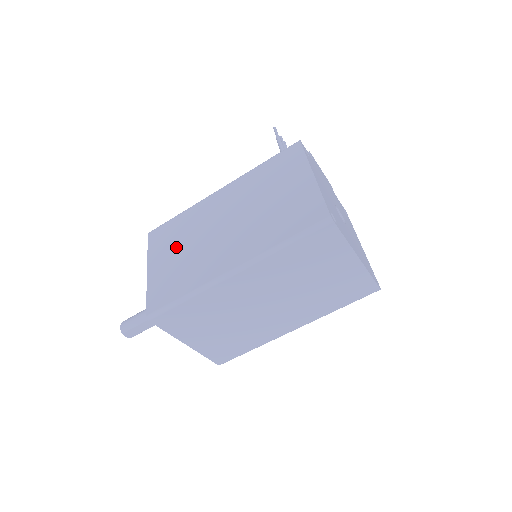
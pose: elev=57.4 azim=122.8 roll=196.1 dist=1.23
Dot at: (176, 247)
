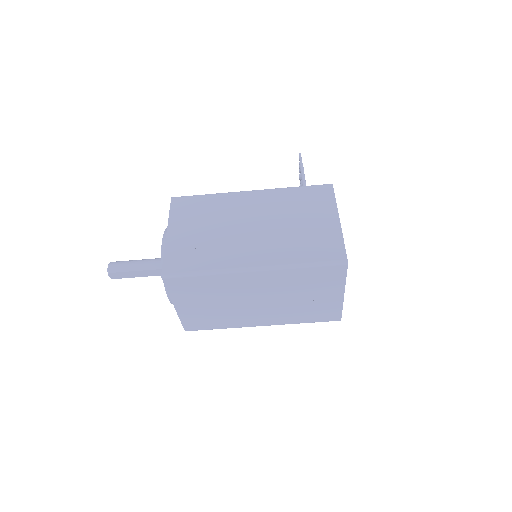
Dot at: (201, 224)
